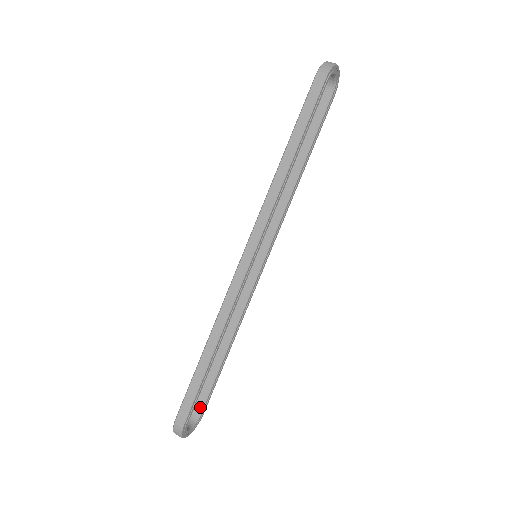
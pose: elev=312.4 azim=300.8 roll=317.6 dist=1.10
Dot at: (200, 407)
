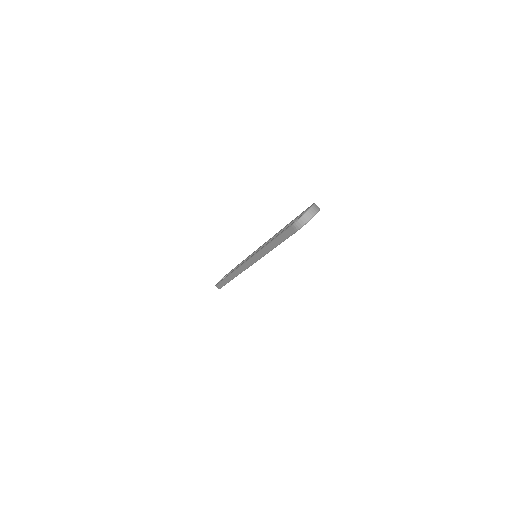
Dot at: occluded
